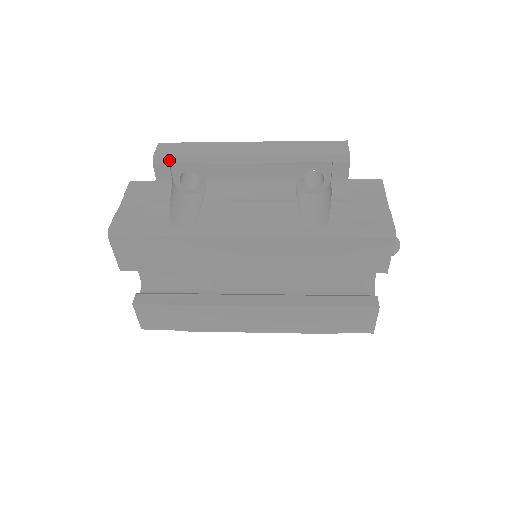
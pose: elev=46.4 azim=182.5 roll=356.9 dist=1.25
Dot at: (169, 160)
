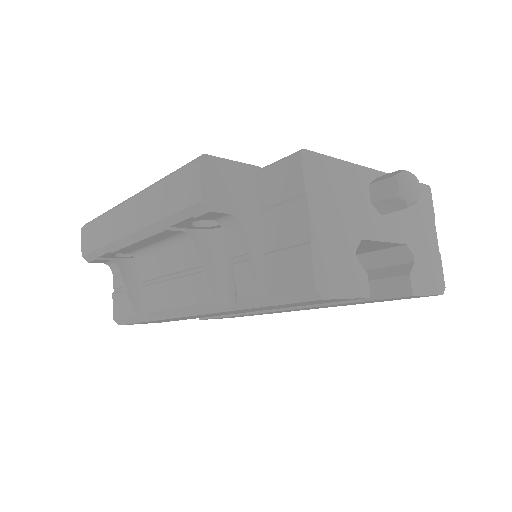
Dot at: (92, 256)
